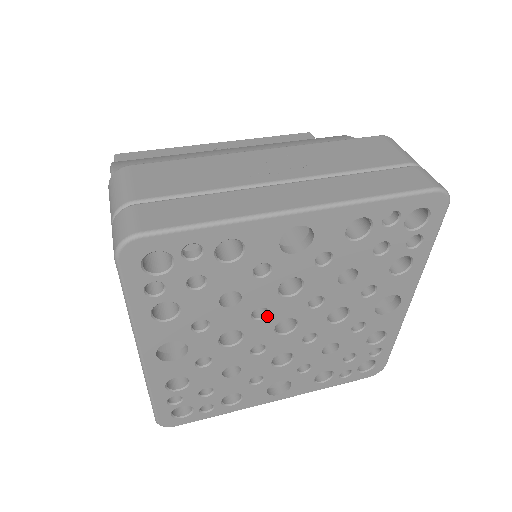
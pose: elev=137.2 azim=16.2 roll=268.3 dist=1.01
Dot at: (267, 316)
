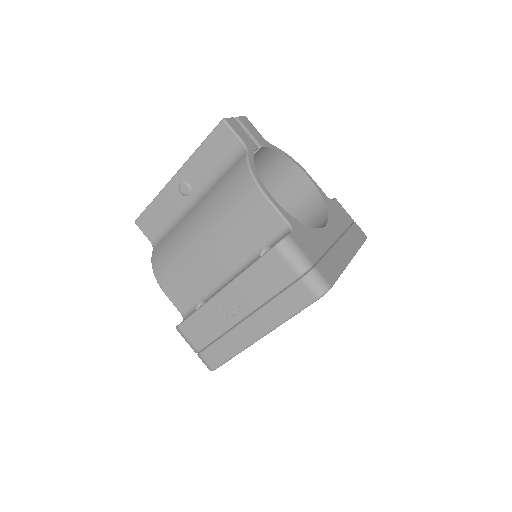
Dot at: occluded
